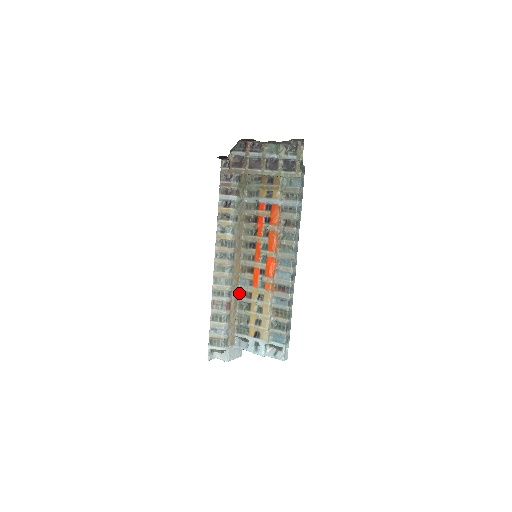
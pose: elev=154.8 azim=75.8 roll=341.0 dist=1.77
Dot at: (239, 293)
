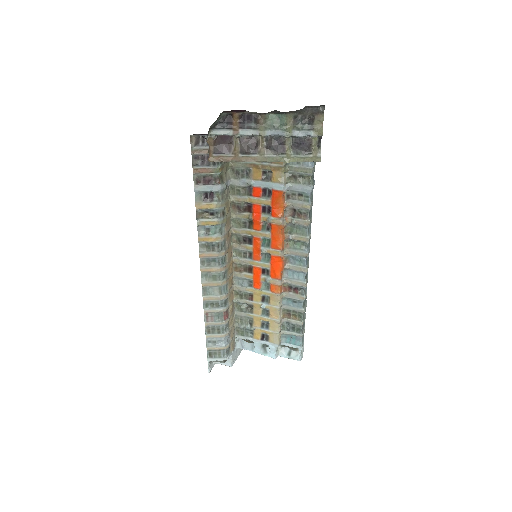
Dot at: (235, 294)
